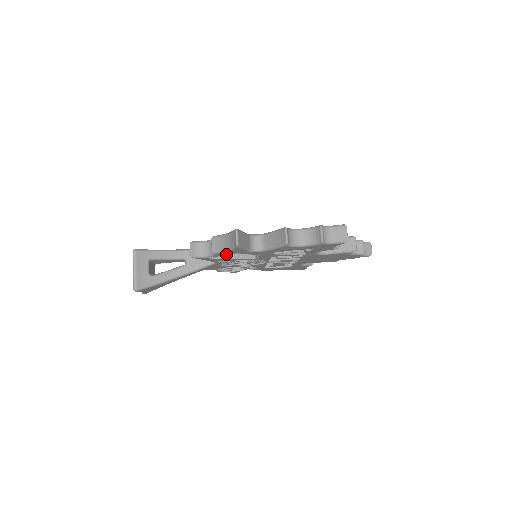
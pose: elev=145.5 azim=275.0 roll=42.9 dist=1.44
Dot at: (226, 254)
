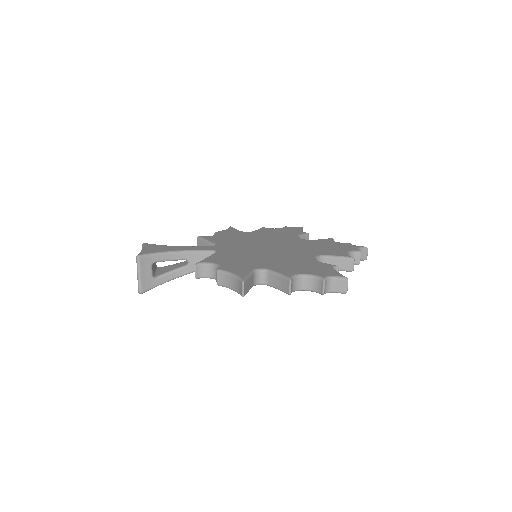
Dot at: occluded
